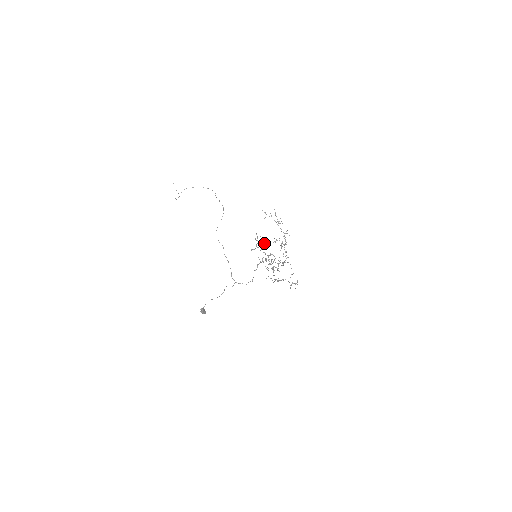
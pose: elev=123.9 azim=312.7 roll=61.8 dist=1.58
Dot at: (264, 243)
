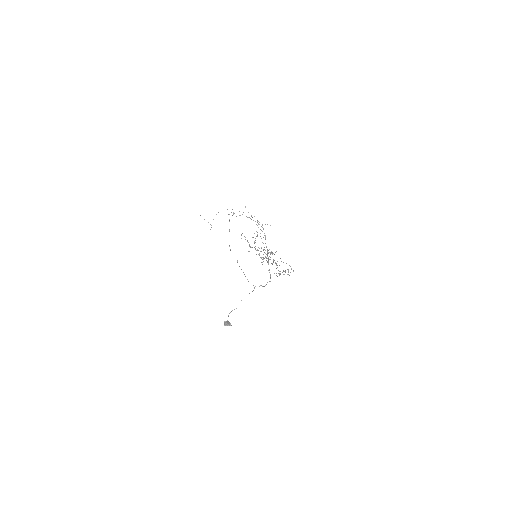
Dot at: (254, 241)
